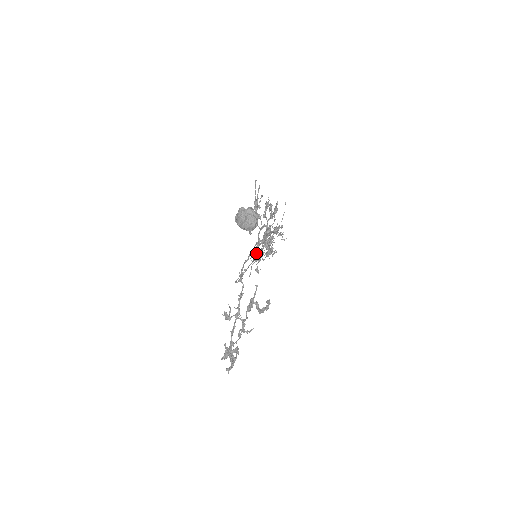
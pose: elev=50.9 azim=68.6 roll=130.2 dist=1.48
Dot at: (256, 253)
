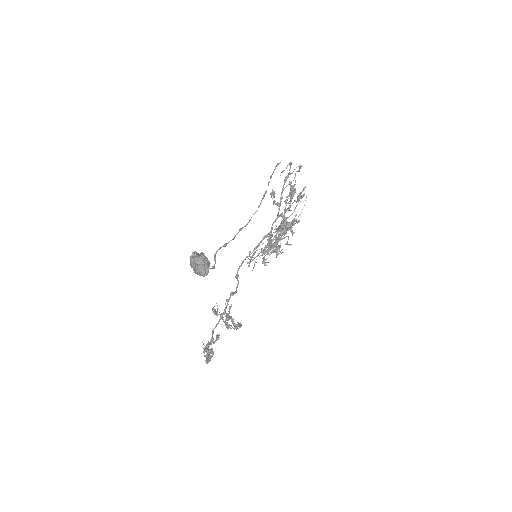
Dot at: (267, 243)
